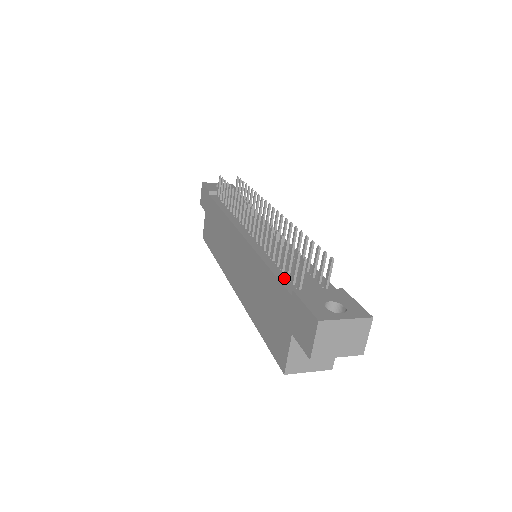
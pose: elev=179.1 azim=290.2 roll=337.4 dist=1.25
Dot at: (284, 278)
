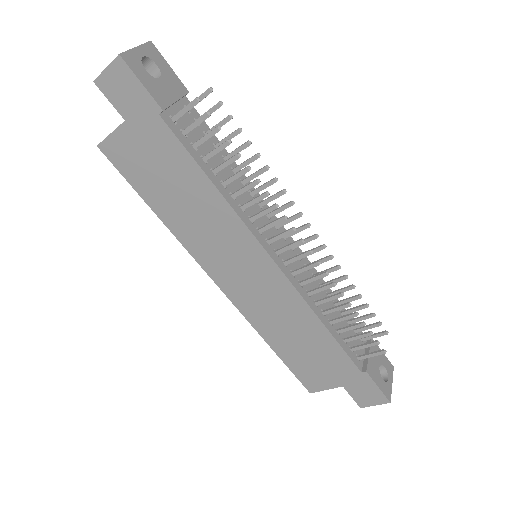
Dot at: (346, 346)
